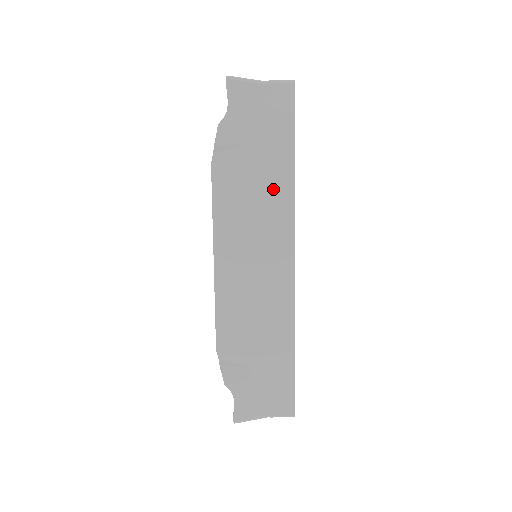
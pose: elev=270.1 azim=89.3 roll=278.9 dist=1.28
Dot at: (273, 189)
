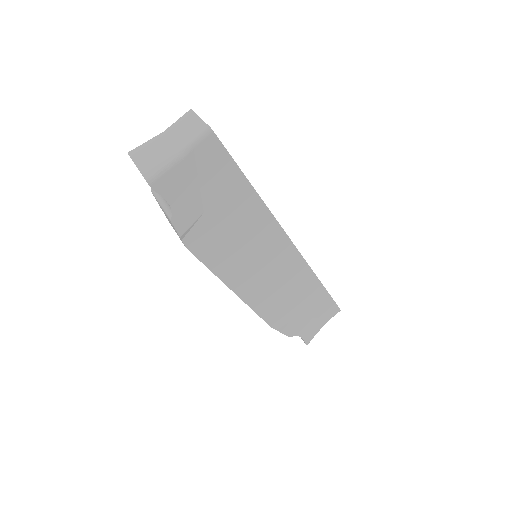
Dot at: (249, 221)
